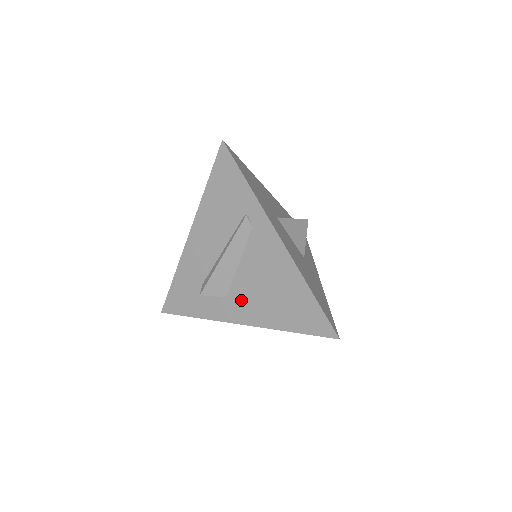
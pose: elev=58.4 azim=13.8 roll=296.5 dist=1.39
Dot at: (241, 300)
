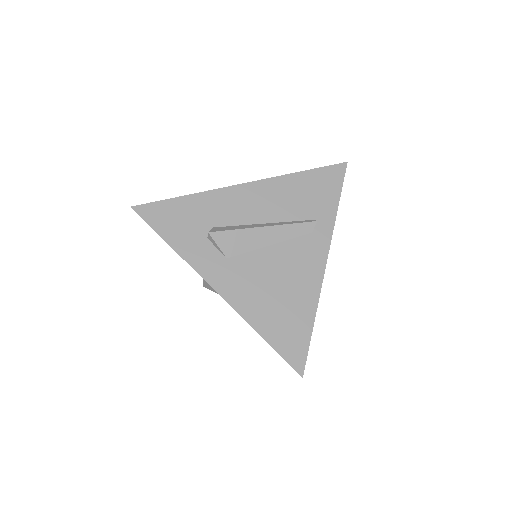
Dot at: (240, 273)
